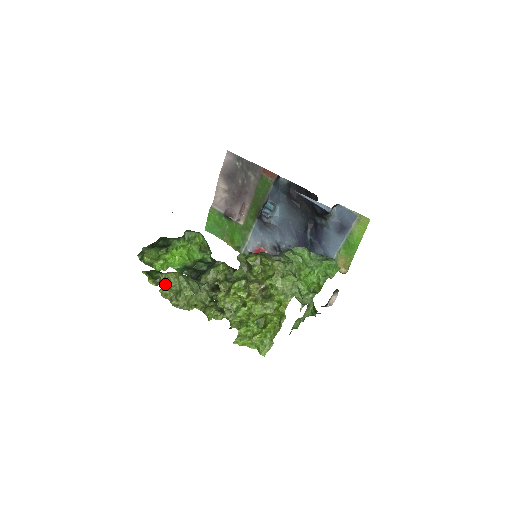
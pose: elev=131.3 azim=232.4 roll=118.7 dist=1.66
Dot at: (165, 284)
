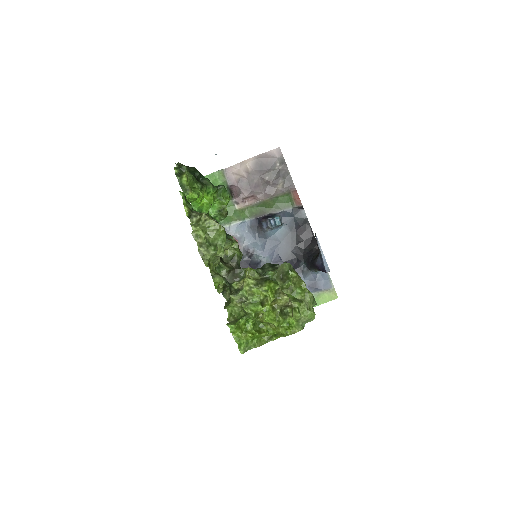
Dot at: (202, 225)
